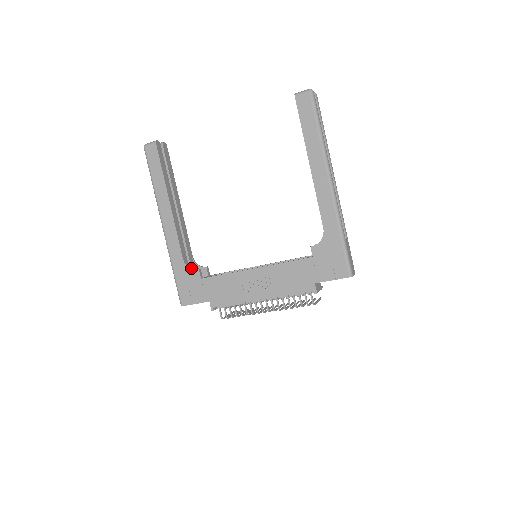
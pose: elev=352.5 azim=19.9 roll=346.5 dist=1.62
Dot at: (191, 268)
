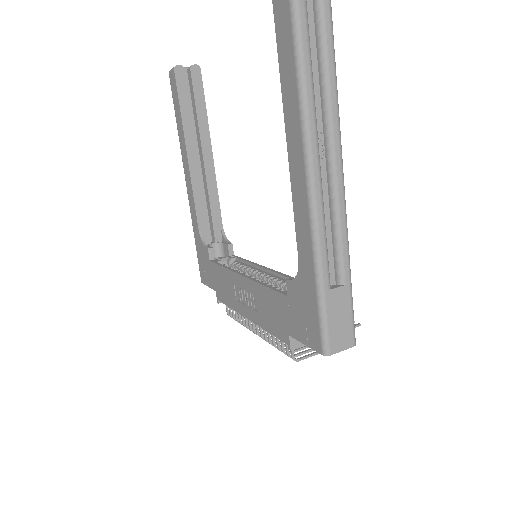
Dot at: (204, 243)
